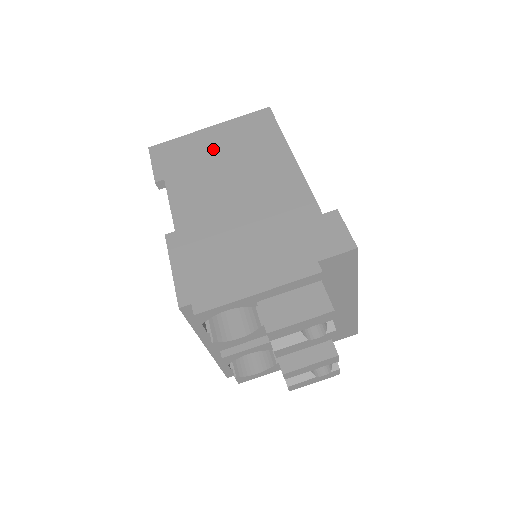
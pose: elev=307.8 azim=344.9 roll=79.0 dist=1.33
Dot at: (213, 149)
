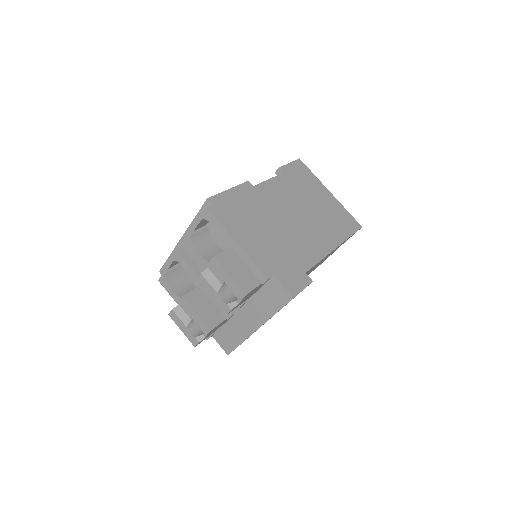
Dot at: (317, 198)
